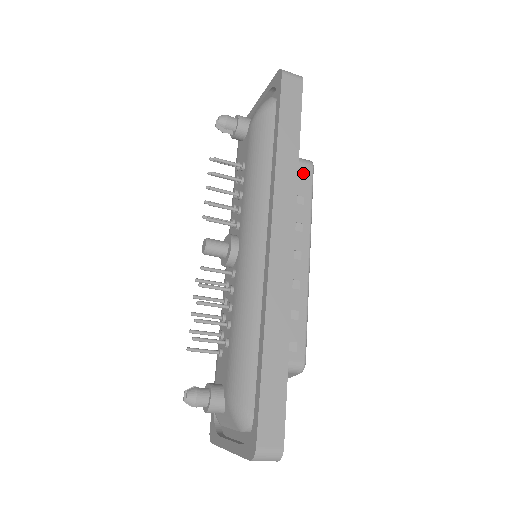
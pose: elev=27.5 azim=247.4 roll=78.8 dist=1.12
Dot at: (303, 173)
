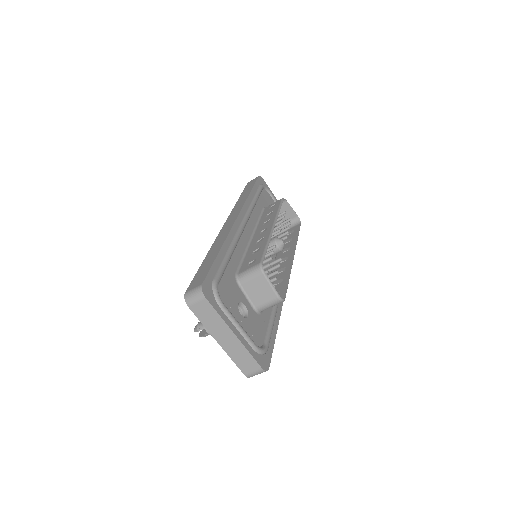
Dot at: (275, 205)
